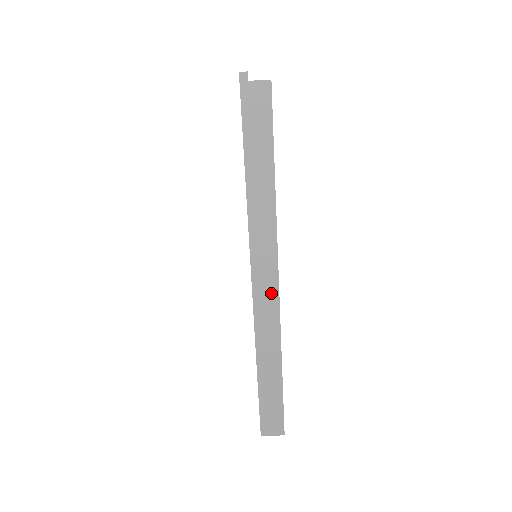
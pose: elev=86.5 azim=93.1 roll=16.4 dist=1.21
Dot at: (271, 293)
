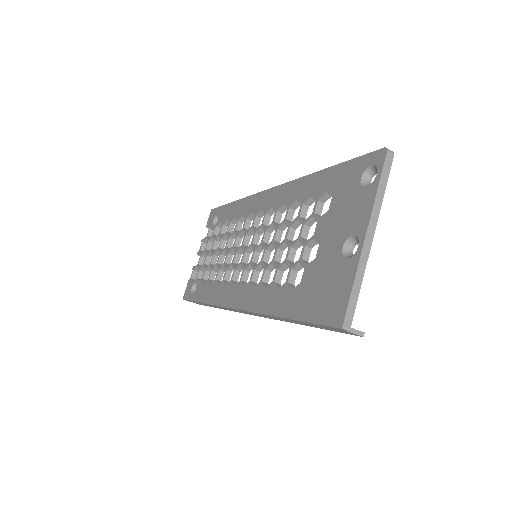
Dot at: occluded
